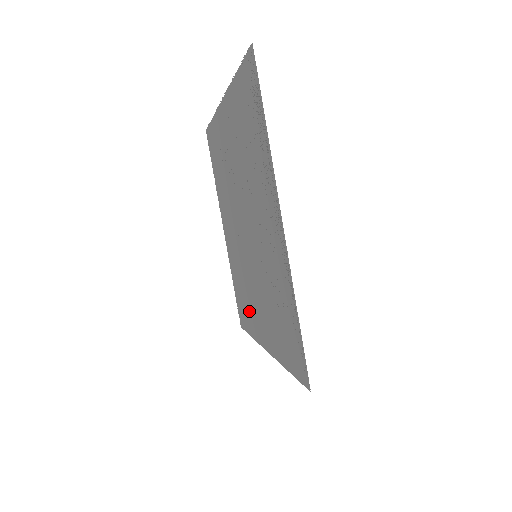
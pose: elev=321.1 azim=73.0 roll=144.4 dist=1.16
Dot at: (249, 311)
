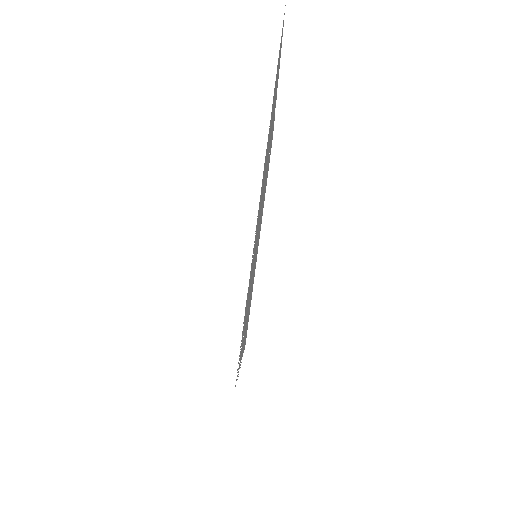
Dot at: occluded
